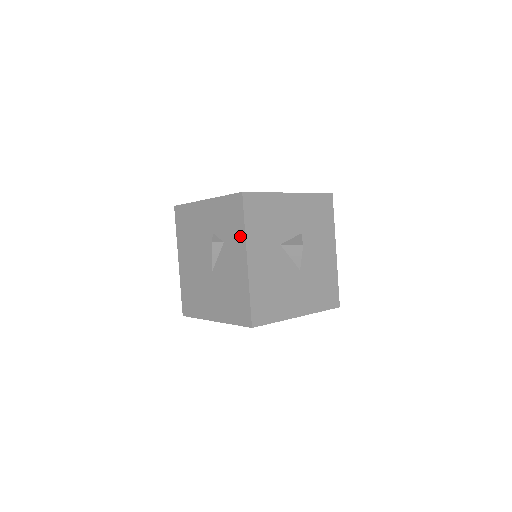
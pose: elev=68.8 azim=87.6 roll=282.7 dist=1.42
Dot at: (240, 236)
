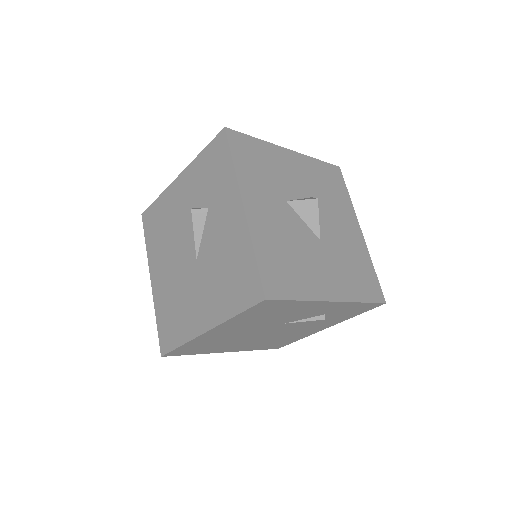
Dot at: (229, 182)
